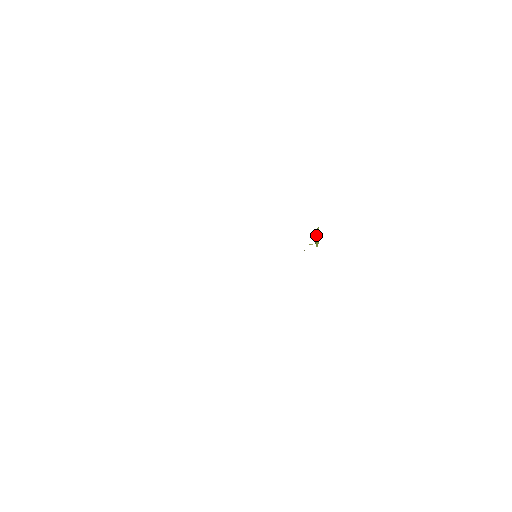
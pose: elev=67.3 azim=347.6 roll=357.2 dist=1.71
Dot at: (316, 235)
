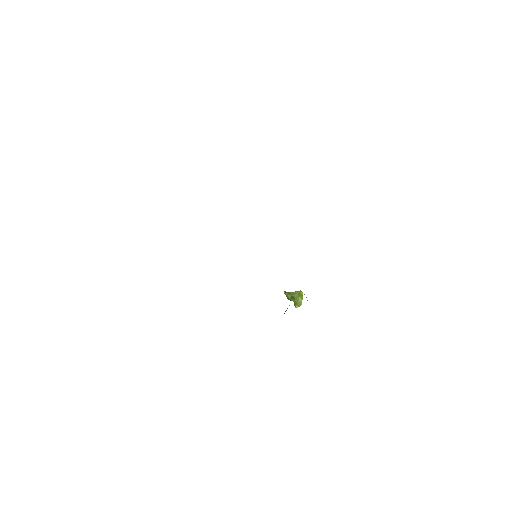
Dot at: (300, 295)
